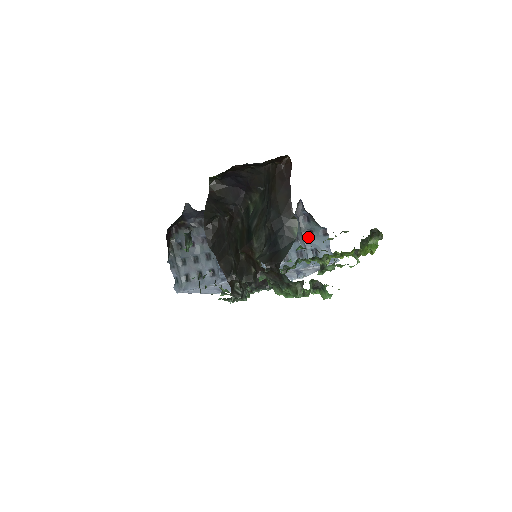
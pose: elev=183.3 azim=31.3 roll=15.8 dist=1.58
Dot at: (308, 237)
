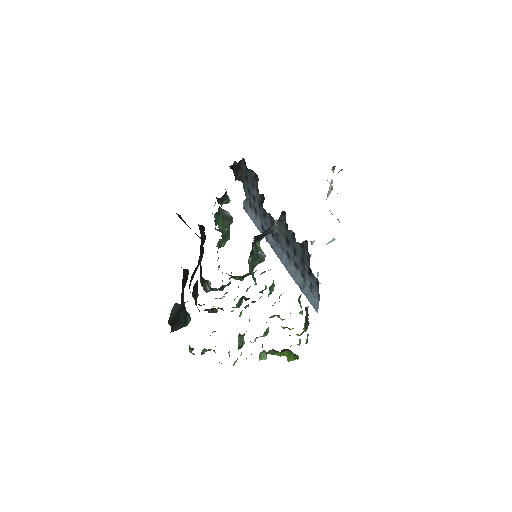
Dot at: (308, 271)
